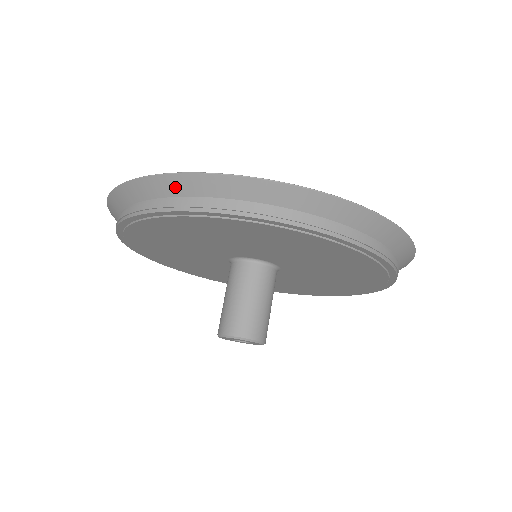
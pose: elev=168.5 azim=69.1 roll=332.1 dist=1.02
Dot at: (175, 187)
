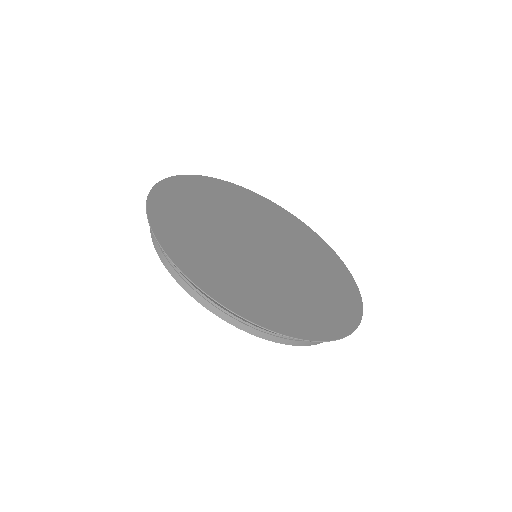
Dot at: occluded
